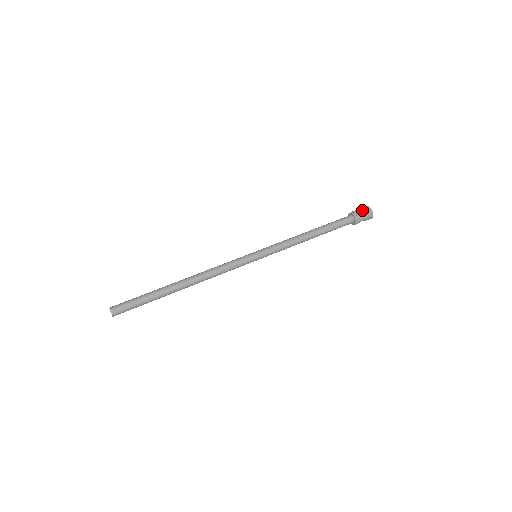
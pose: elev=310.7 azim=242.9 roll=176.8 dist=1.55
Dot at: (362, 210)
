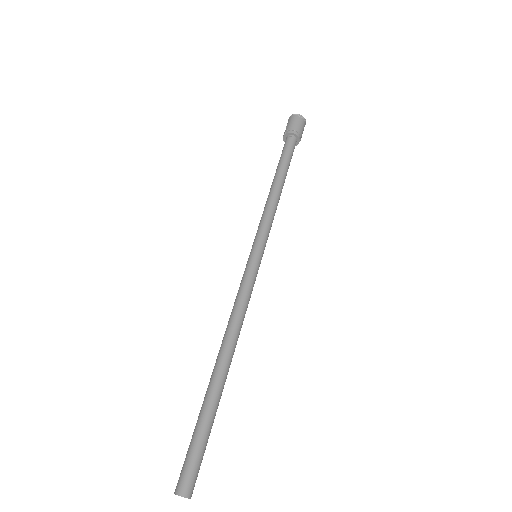
Dot at: (300, 124)
